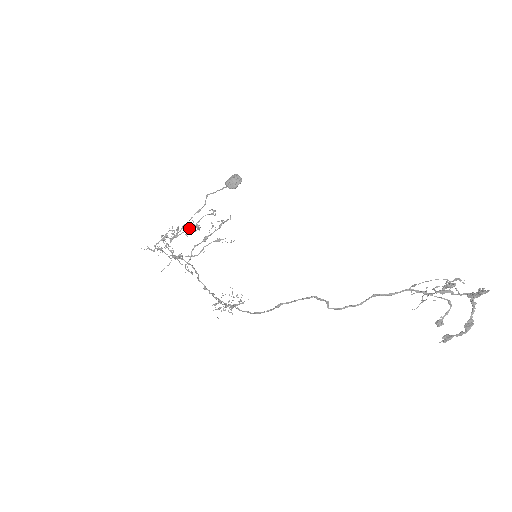
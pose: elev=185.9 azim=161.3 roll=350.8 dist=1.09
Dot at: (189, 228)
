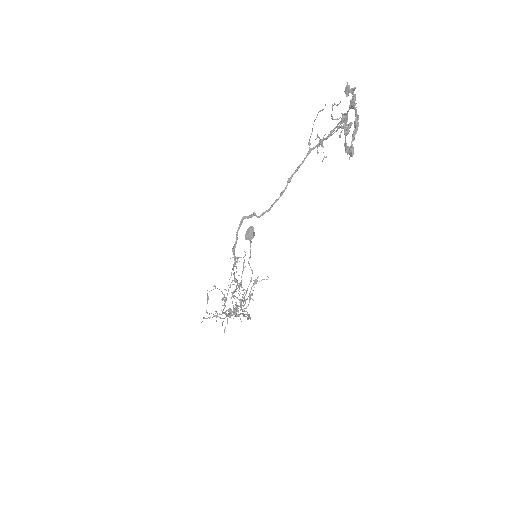
Dot at: (228, 285)
